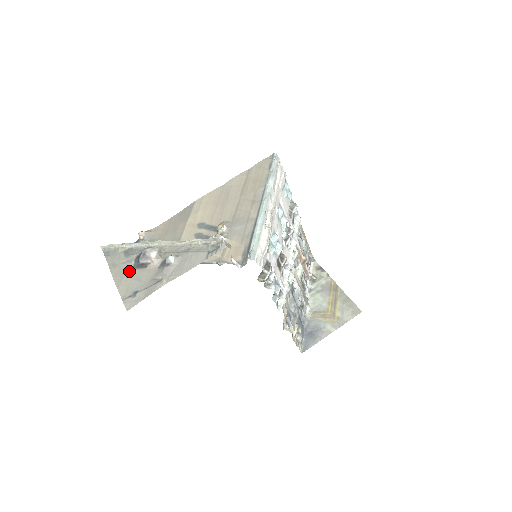
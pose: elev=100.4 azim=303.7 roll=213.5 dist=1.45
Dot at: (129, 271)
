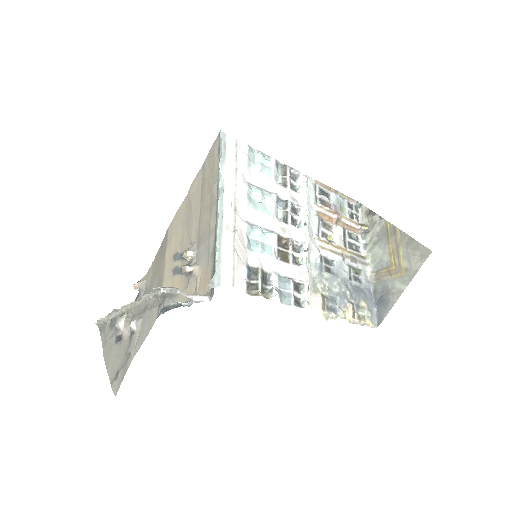
Dot at: (113, 347)
